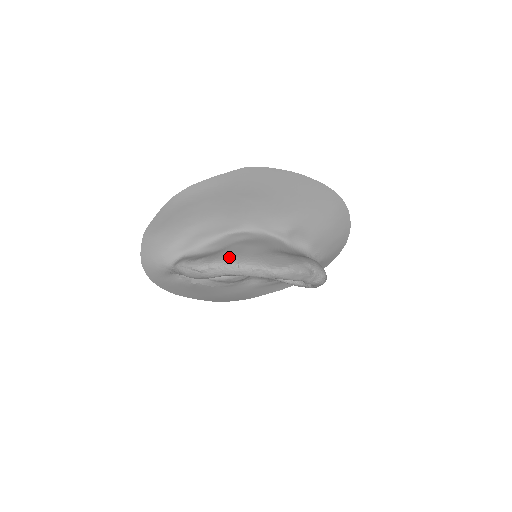
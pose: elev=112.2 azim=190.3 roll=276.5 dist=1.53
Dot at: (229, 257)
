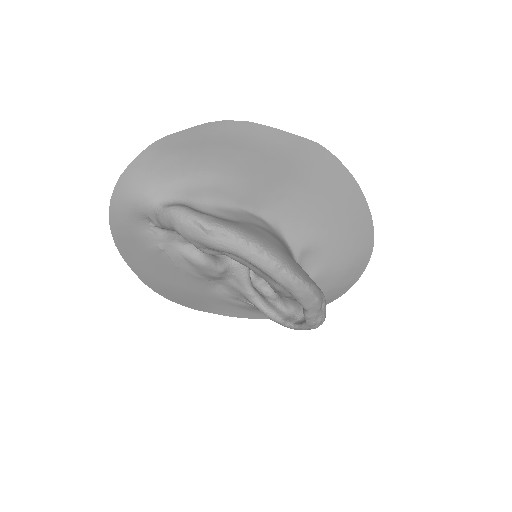
Dot at: (251, 233)
